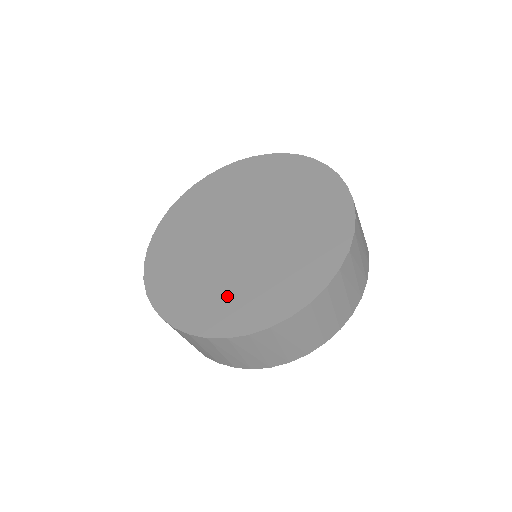
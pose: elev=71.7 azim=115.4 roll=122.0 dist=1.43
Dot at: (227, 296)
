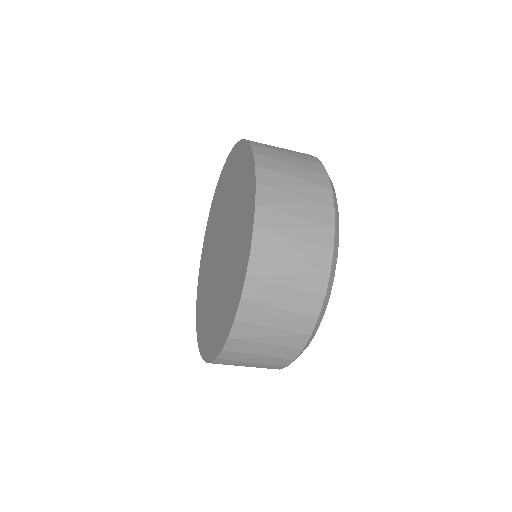
Dot at: (226, 295)
